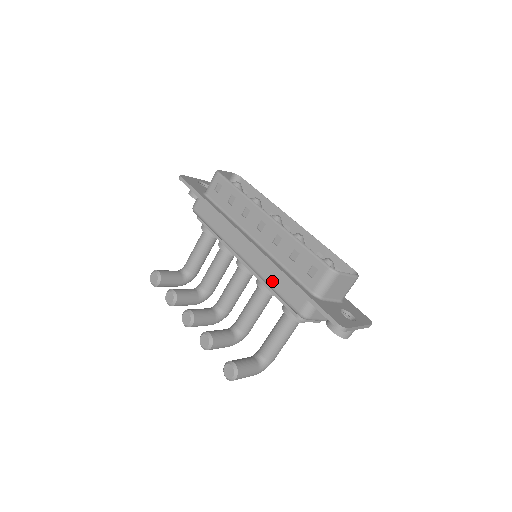
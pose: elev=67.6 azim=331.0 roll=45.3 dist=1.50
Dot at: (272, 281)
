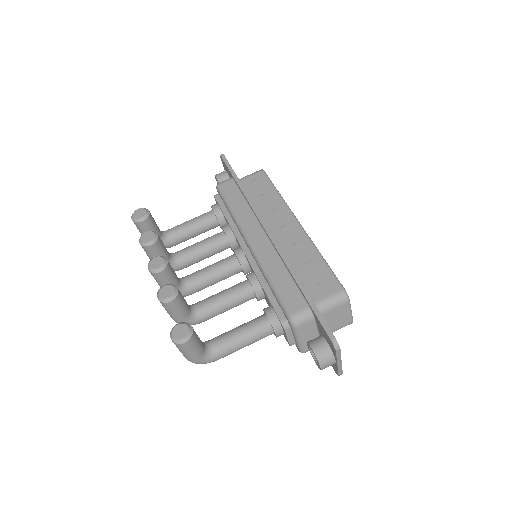
Dot at: (275, 275)
